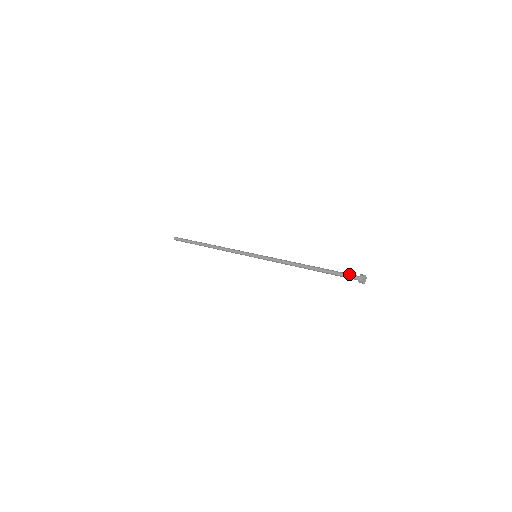
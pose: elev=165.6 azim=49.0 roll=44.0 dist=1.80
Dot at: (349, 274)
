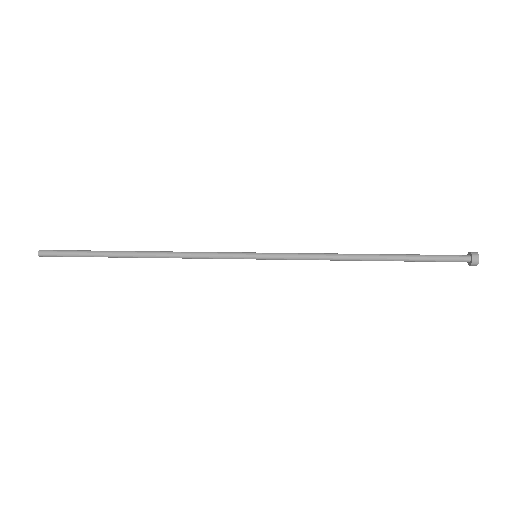
Dot at: (451, 255)
